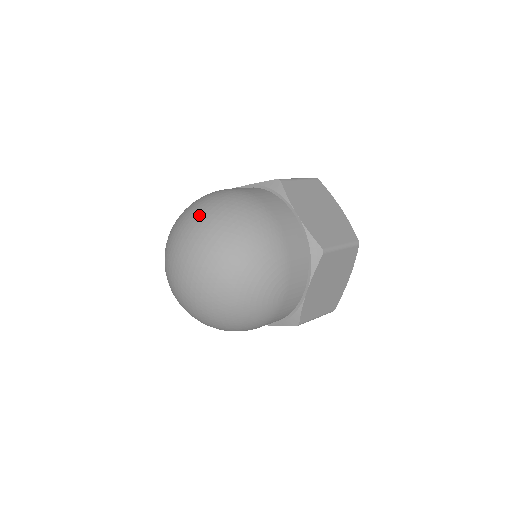
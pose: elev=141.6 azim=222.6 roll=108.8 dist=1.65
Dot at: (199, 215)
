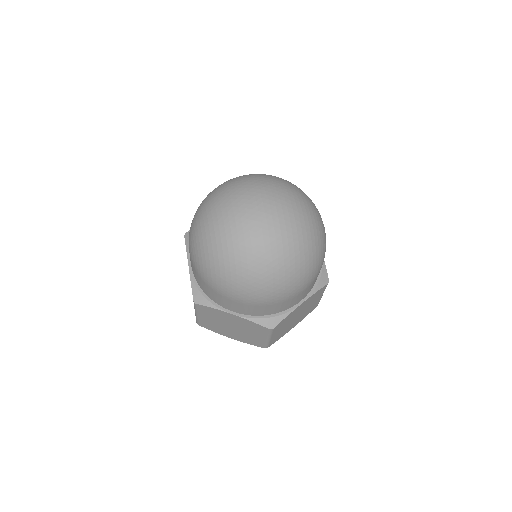
Dot at: (240, 176)
